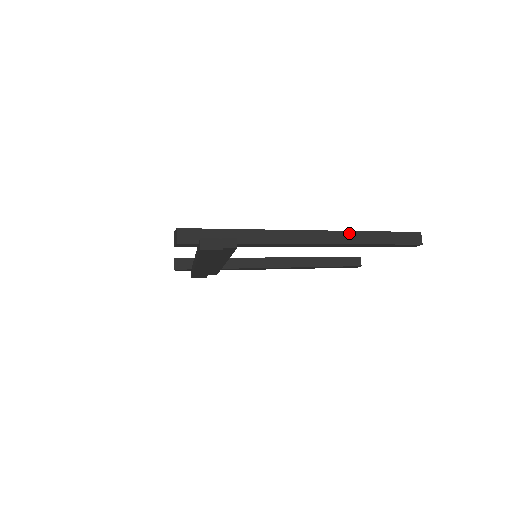
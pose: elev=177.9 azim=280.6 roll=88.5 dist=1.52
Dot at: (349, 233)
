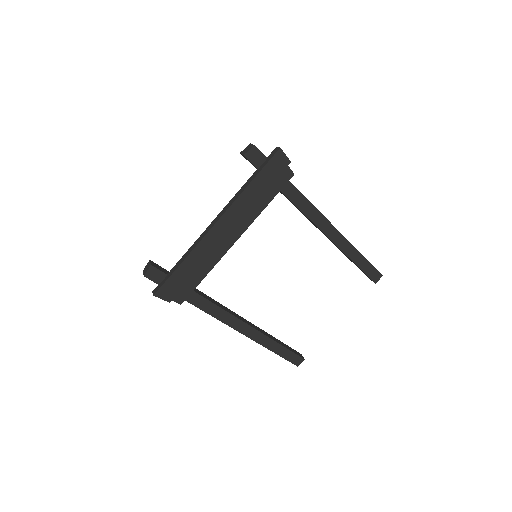
Dot at: occluded
